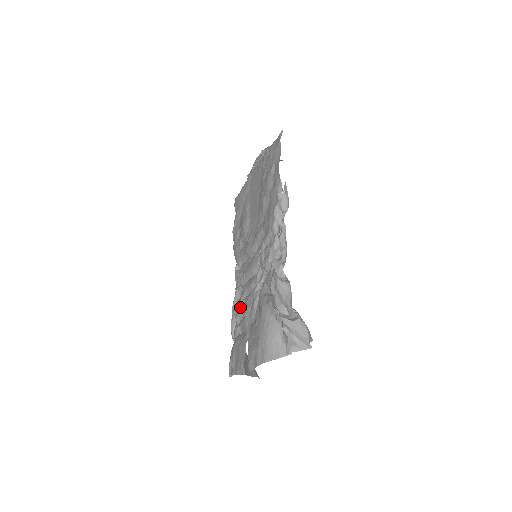
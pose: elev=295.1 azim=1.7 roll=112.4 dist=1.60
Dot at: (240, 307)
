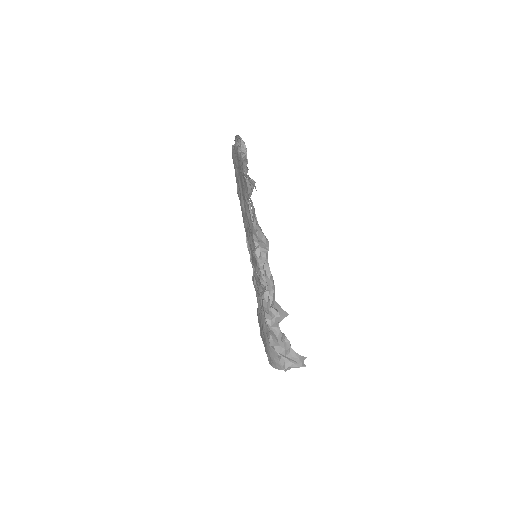
Dot at: occluded
